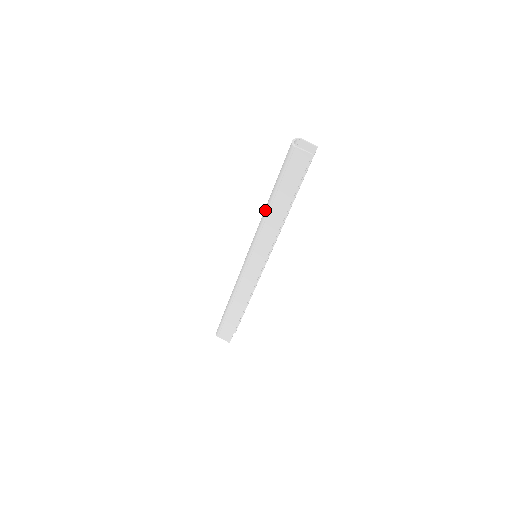
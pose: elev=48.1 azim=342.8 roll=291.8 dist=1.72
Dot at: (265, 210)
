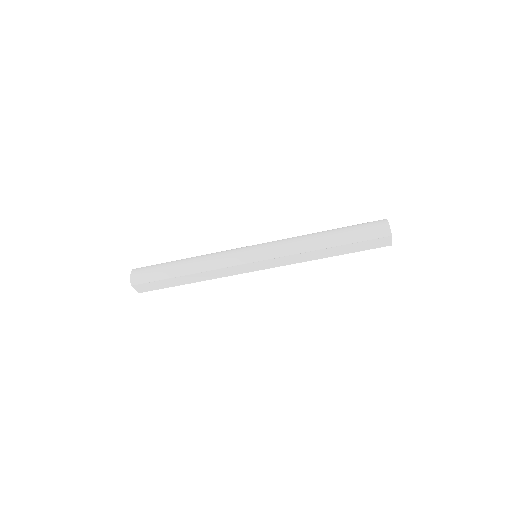
Dot at: (316, 245)
